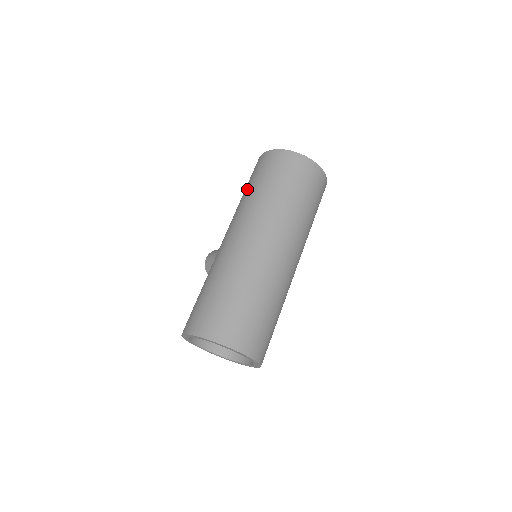
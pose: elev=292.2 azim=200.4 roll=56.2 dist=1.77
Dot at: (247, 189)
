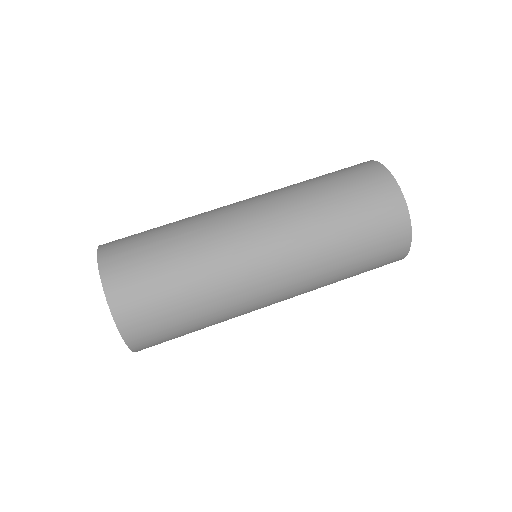
Dot at: occluded
